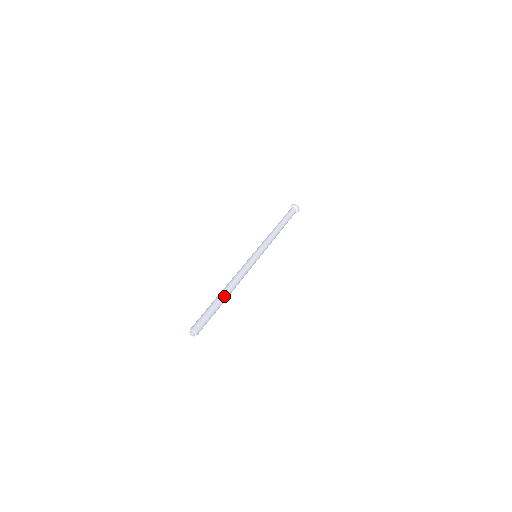
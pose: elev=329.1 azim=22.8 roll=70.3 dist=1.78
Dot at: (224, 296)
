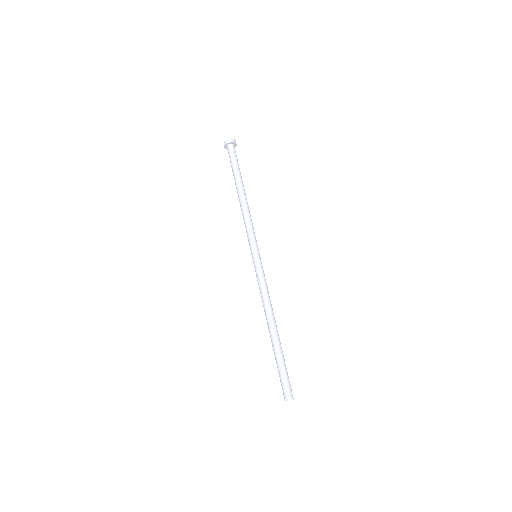
Dot at: (279, 338)
